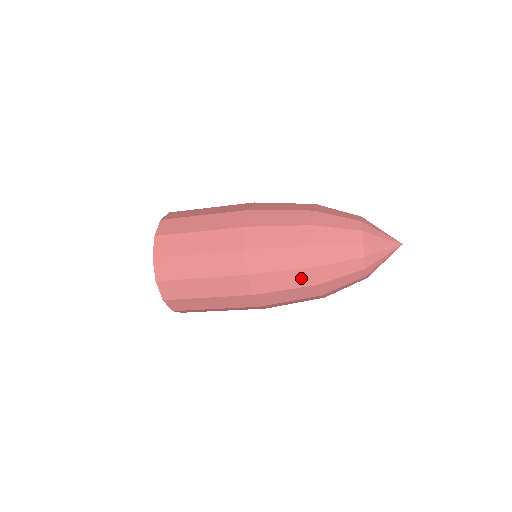
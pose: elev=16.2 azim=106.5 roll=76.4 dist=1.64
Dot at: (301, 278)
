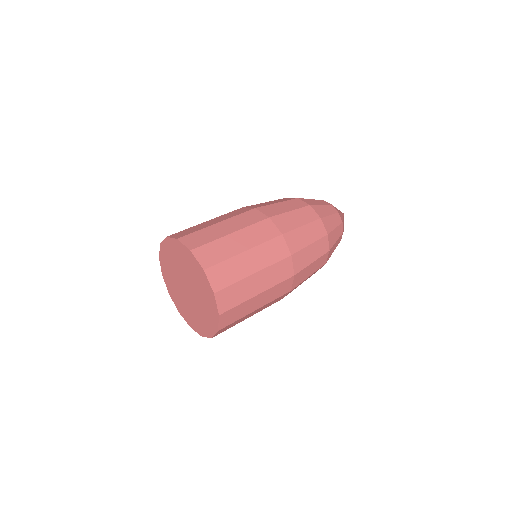
Dot at: occluded
